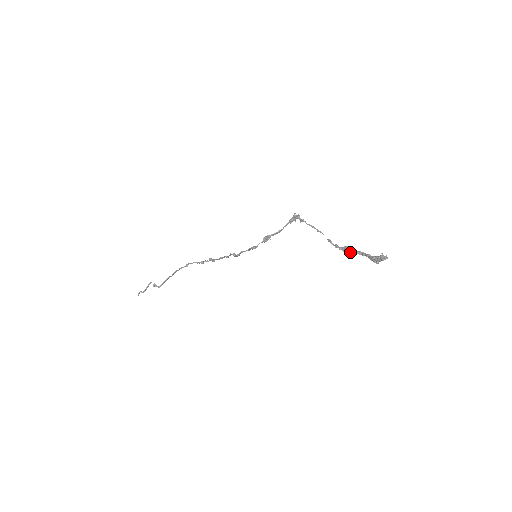
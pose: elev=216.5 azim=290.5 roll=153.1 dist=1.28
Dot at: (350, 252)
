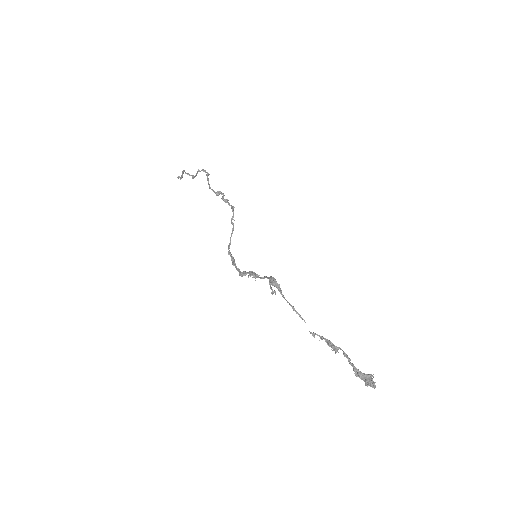
Dot at: (337, 351)
